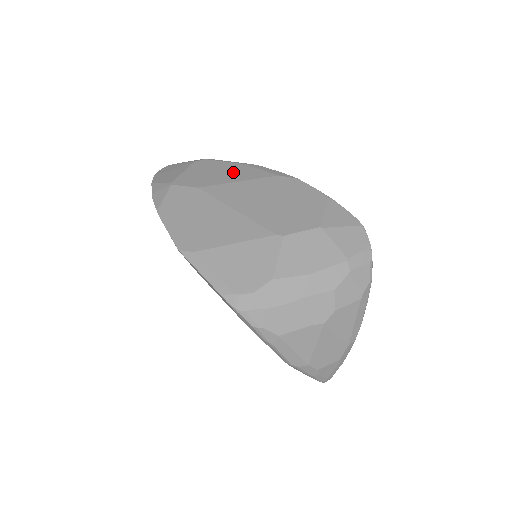
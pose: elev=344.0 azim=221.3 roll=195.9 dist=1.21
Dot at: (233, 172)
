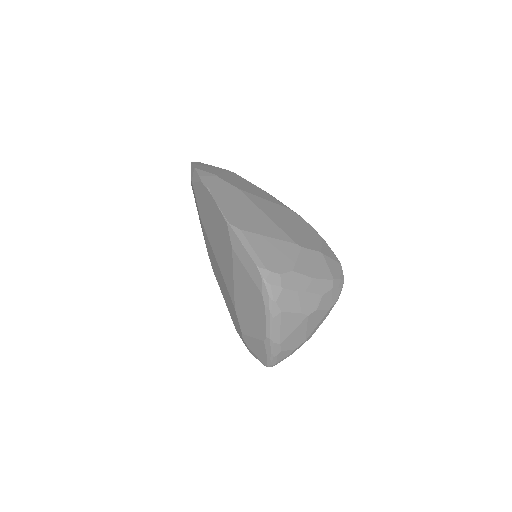
Dot at: (258, 191)
